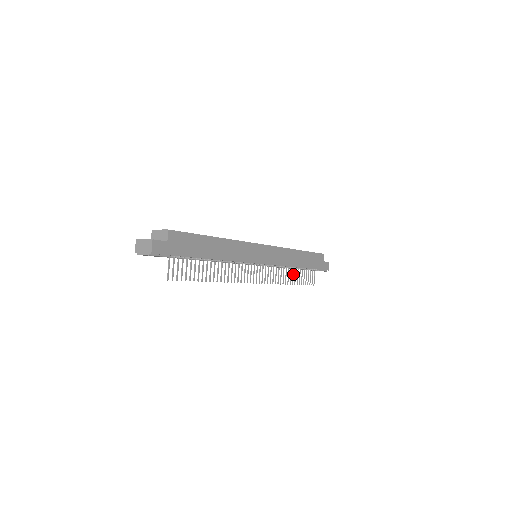
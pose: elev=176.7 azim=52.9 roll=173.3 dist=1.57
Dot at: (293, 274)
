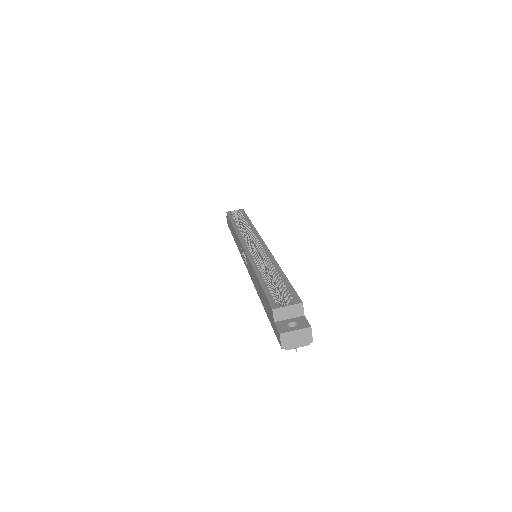
Dot at: occluded
